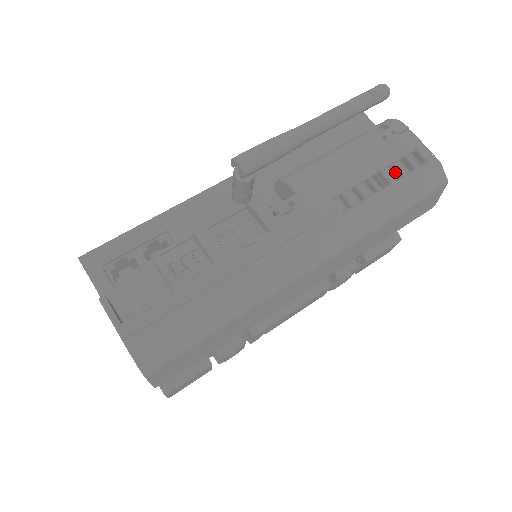
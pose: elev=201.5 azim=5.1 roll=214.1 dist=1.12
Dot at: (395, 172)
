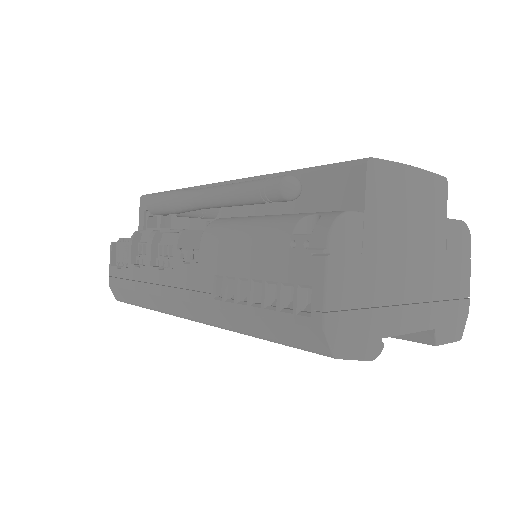
Dot at: (281, 296)
